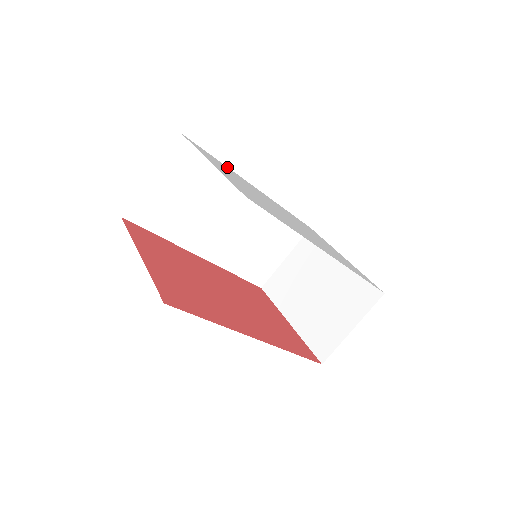
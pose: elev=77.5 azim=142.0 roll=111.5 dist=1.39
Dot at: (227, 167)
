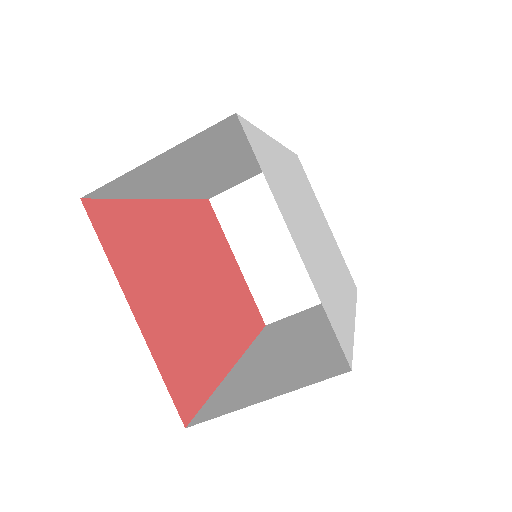
Dot at: (265, 136)
